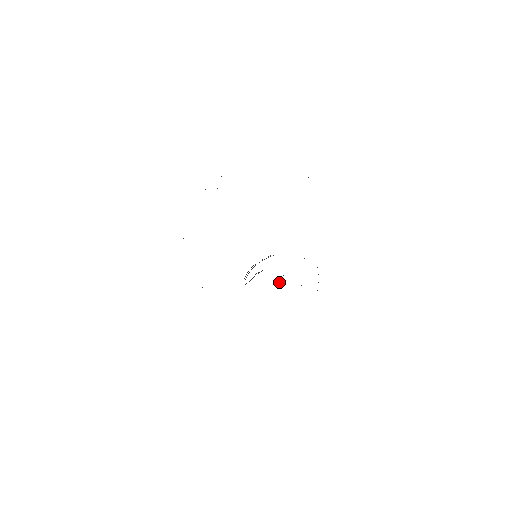
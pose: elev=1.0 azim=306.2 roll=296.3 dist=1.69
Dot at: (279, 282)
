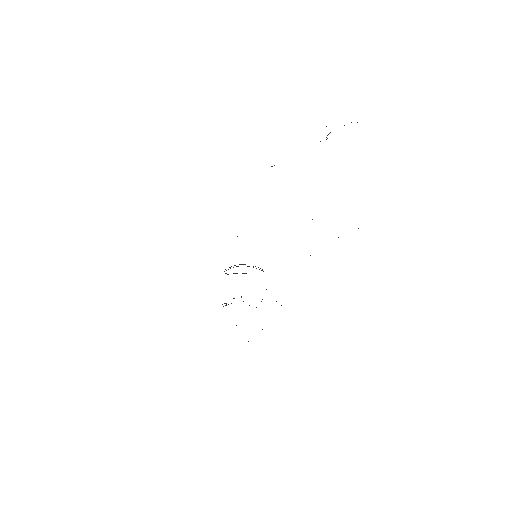
Dot at: (226, 305)
